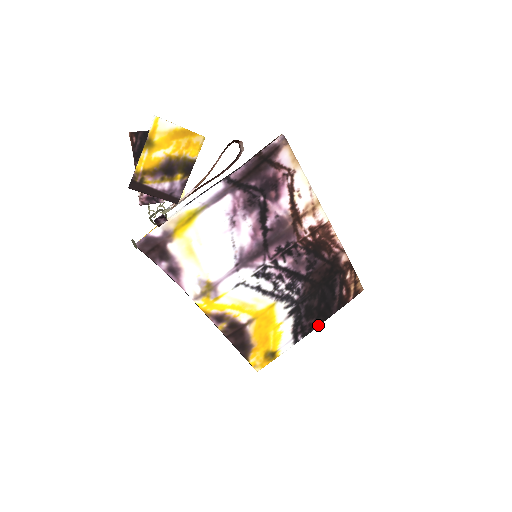
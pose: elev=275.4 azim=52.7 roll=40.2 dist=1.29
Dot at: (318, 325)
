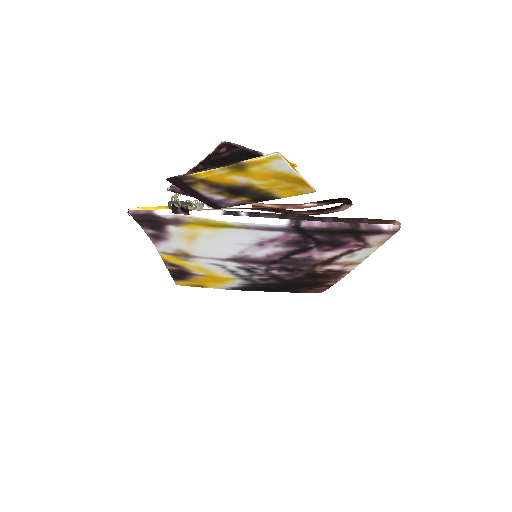
Dot at: occluded
